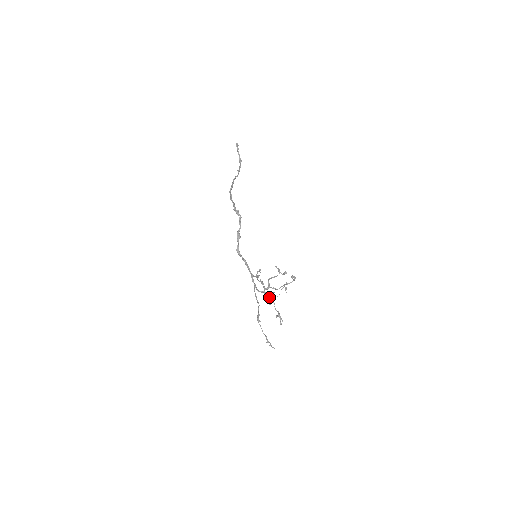
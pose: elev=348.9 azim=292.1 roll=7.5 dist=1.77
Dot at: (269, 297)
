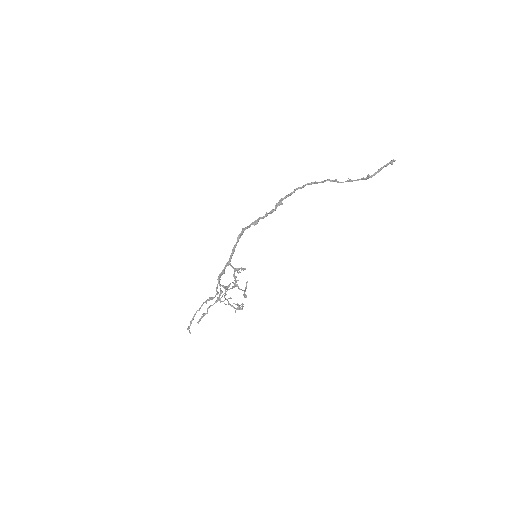
Dot at: (220, 295)
